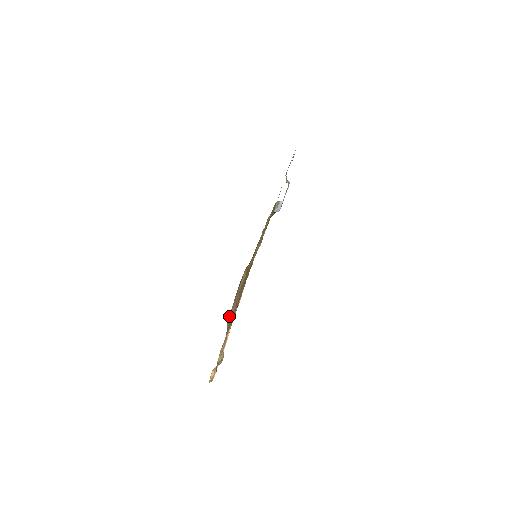
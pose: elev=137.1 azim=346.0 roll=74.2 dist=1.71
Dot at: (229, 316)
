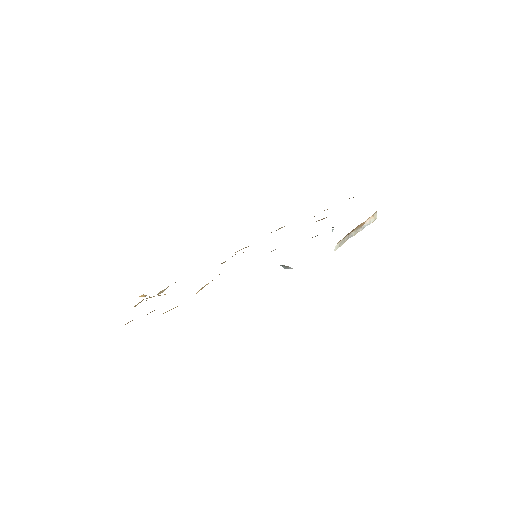
Dot at: occluded
